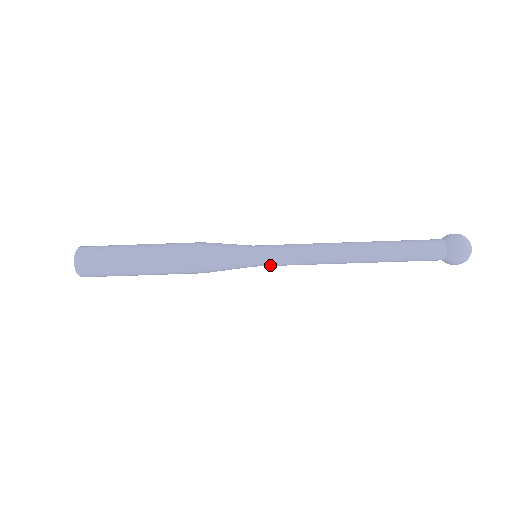
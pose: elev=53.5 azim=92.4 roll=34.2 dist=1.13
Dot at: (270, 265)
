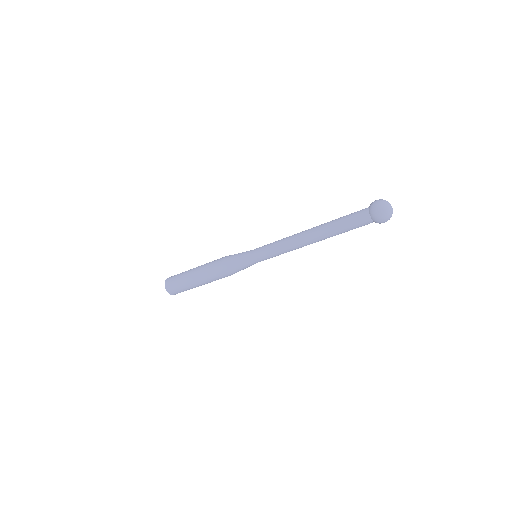
Dot at: occluded
